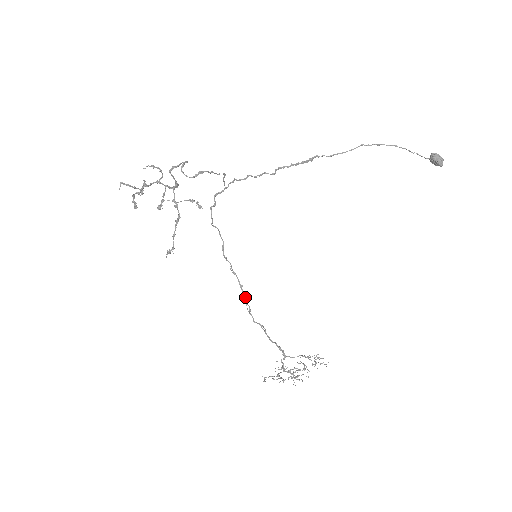
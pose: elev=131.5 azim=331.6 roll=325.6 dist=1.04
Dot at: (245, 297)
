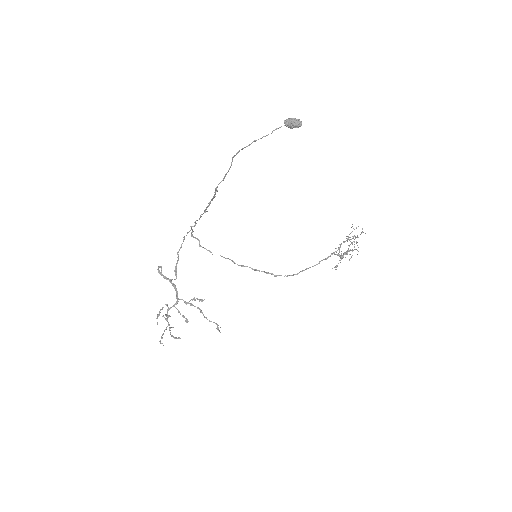
Dot at: (276, 275)
